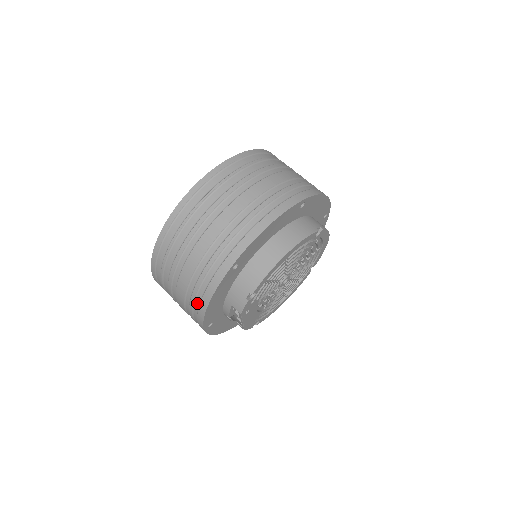
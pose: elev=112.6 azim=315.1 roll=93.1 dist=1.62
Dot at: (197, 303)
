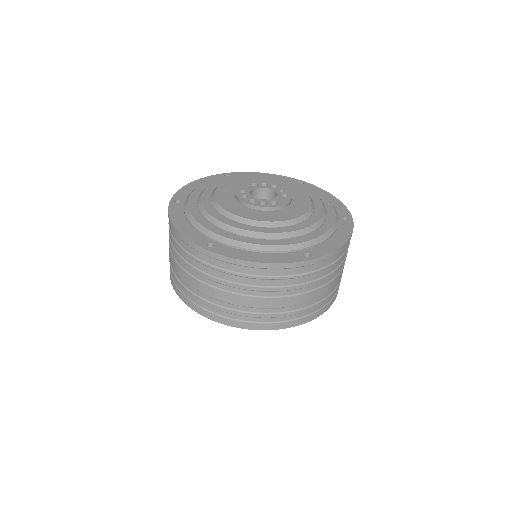
Dot at: occluded
